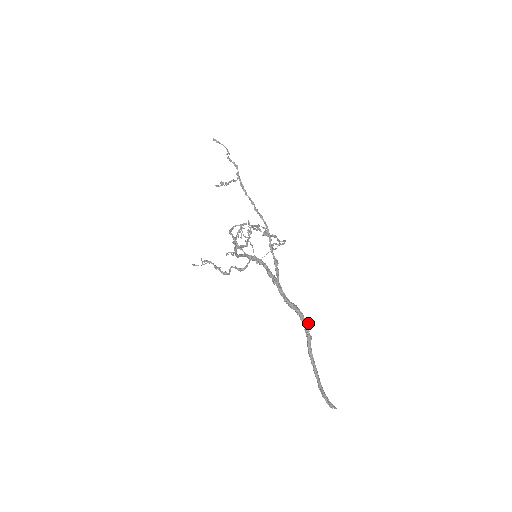
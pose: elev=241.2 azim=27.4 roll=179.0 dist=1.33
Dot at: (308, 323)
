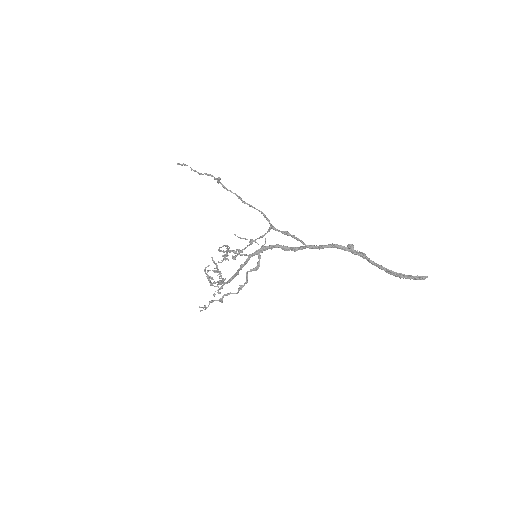
Dot at: (352, 247)
